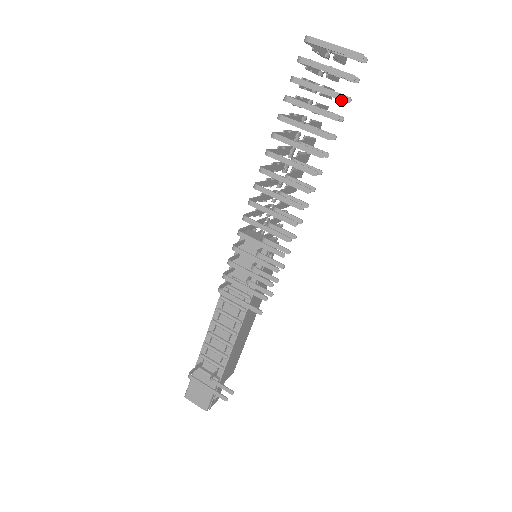
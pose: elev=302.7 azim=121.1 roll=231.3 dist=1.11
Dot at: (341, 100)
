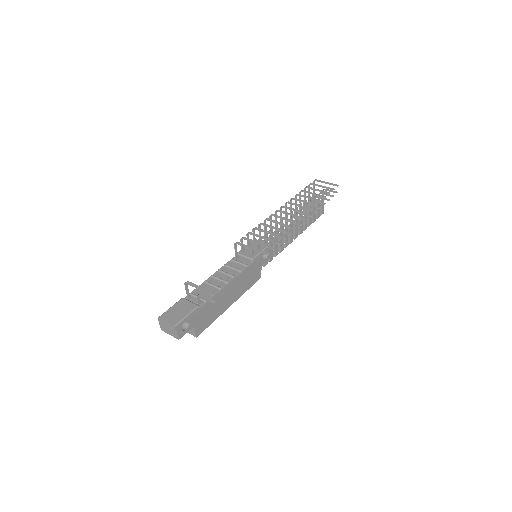
Dot at: (327, 193)
